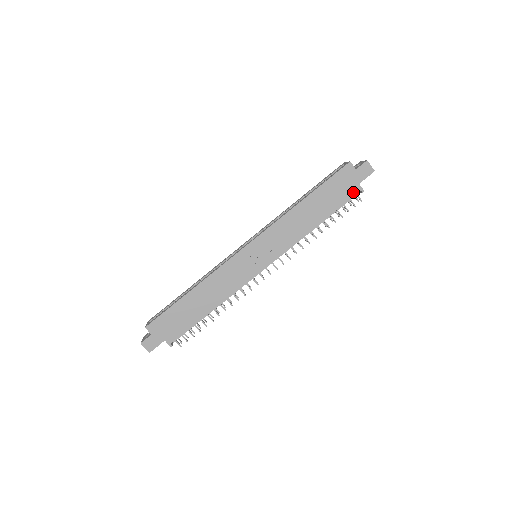
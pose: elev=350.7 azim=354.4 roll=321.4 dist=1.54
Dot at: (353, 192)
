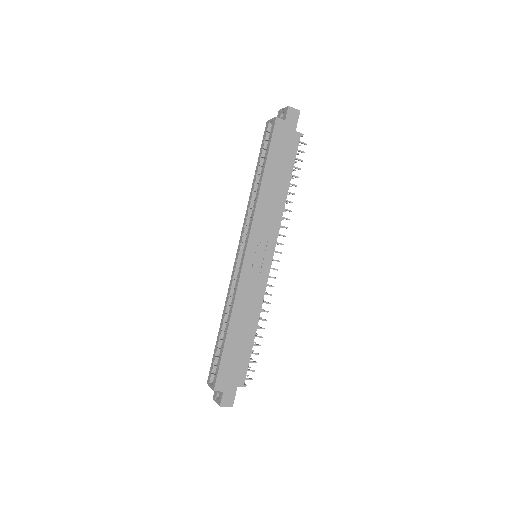
Dot at: (296, 142)
